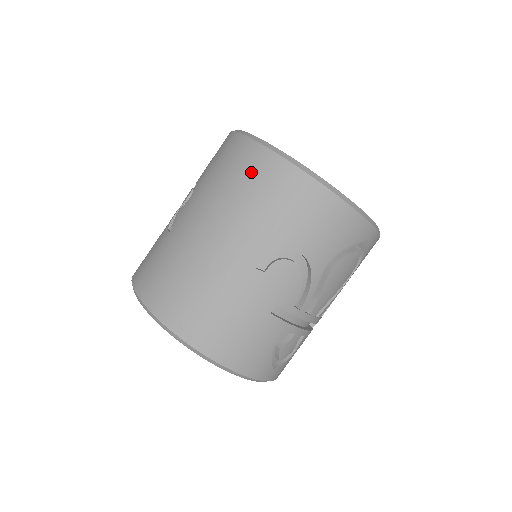
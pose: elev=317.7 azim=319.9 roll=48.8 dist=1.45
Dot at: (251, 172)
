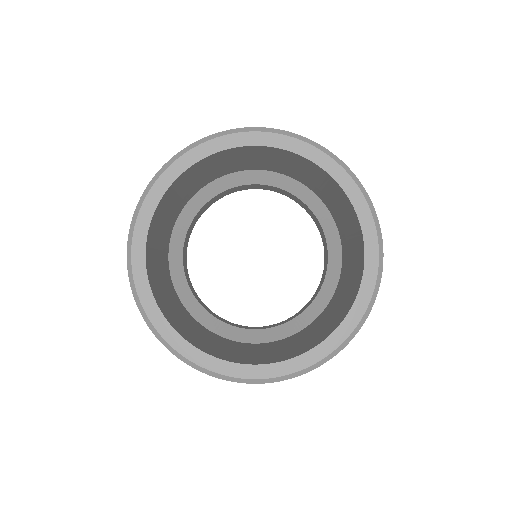
Dot at: occluded
